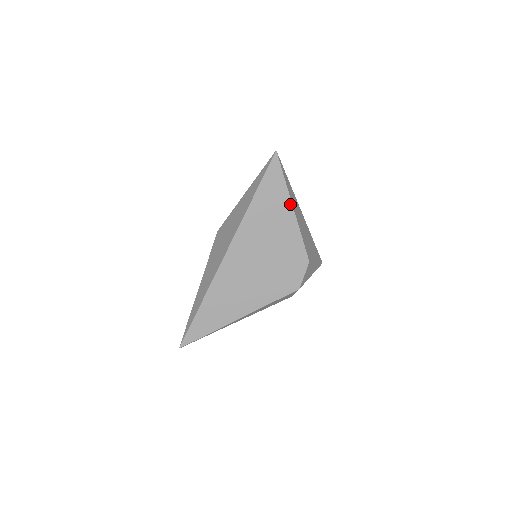
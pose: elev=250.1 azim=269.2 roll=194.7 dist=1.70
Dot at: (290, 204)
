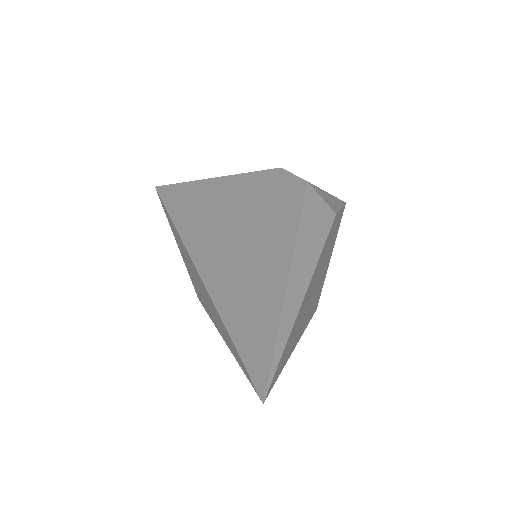
Dot at: (206, 181)
